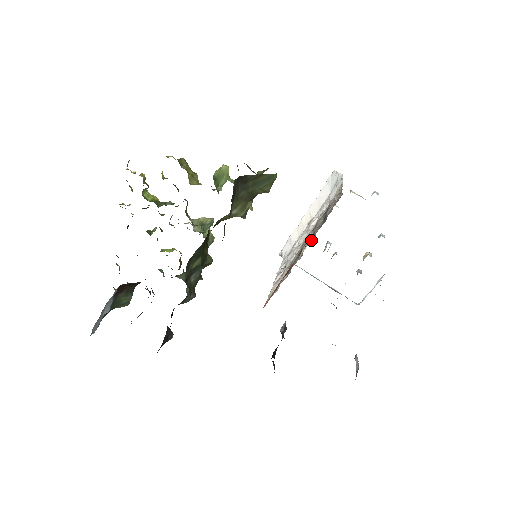
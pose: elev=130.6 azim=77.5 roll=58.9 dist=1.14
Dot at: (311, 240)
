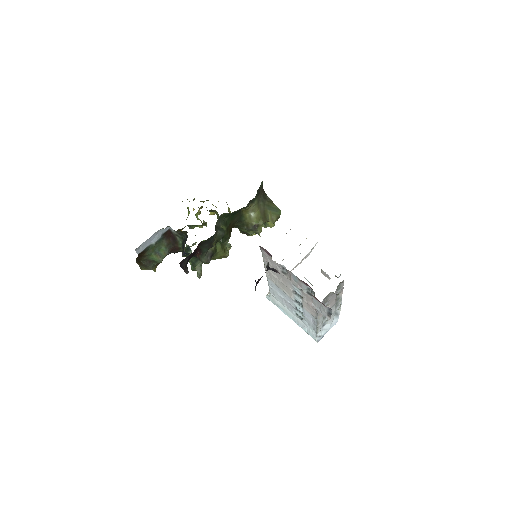
Dot at: occluded
